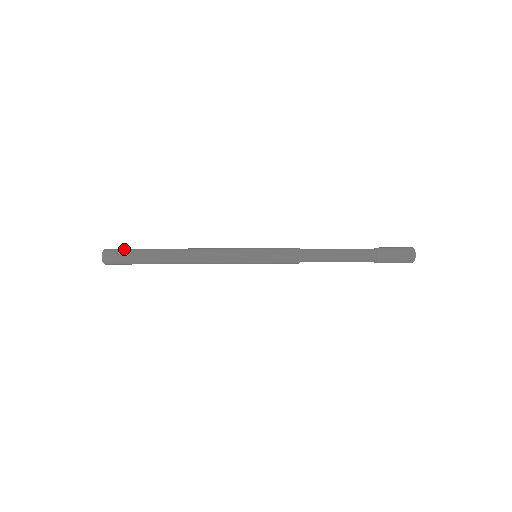
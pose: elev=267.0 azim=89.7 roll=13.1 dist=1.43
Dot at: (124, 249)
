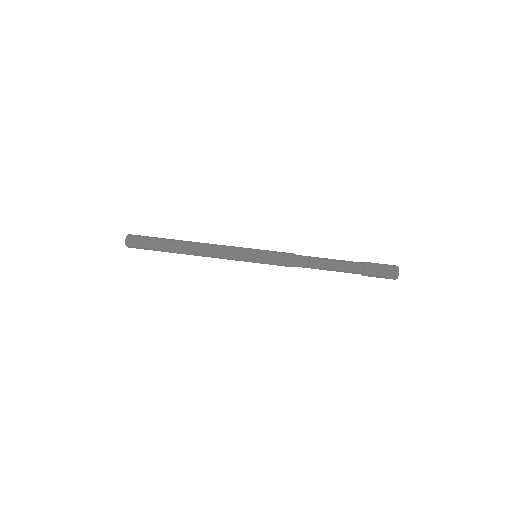
Dot at: occluded
